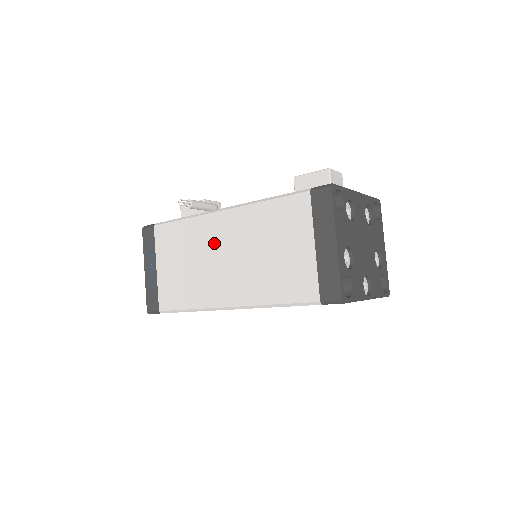
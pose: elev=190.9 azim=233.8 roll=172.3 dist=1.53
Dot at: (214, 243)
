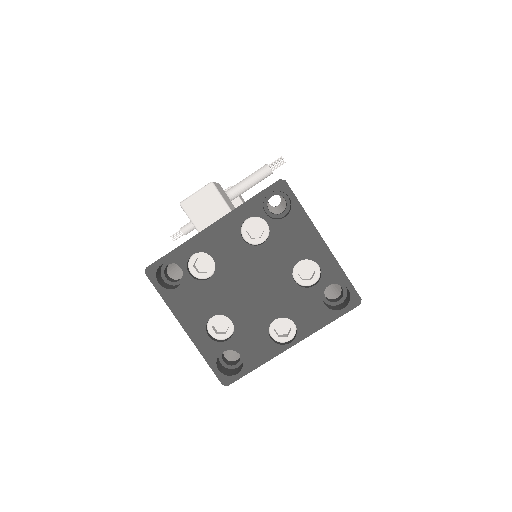
Dot at: occluded
